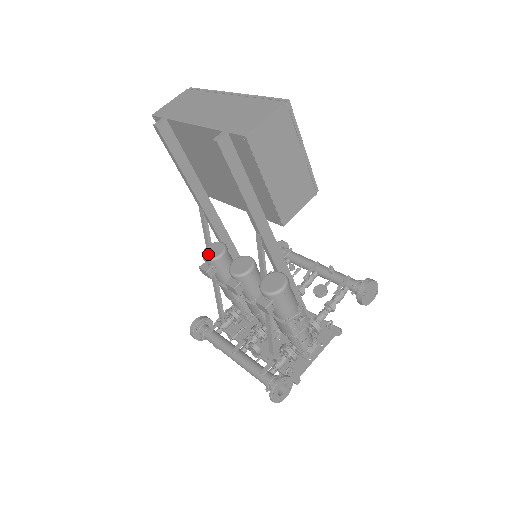
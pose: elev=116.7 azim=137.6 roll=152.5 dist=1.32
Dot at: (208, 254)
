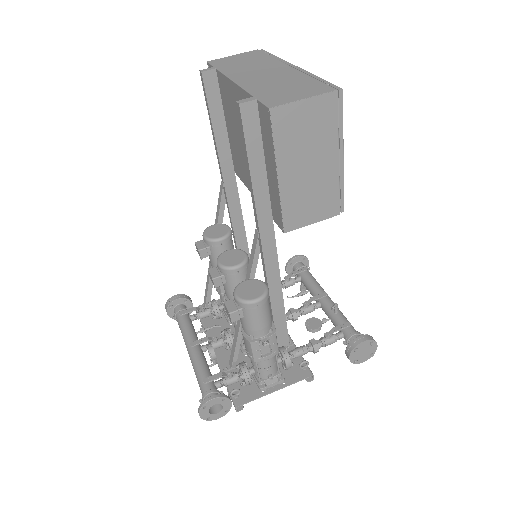
Dot at: (209, 232)
